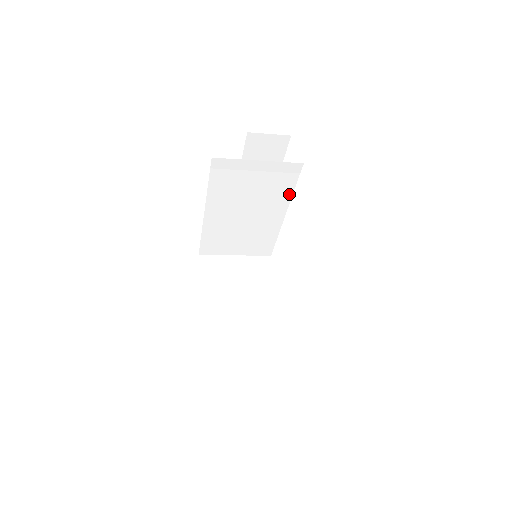
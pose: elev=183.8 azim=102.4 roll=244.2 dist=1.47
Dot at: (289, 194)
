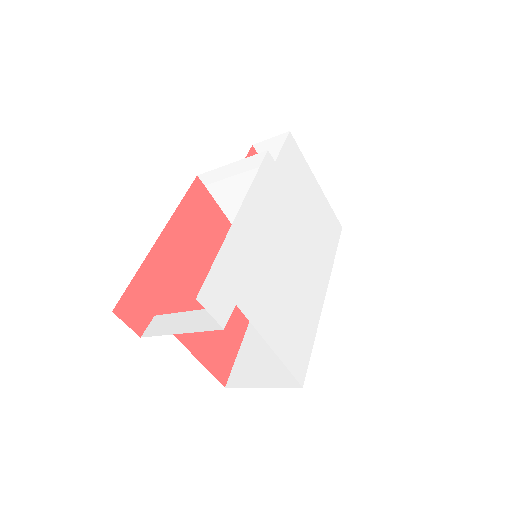
Dot at: occluded
